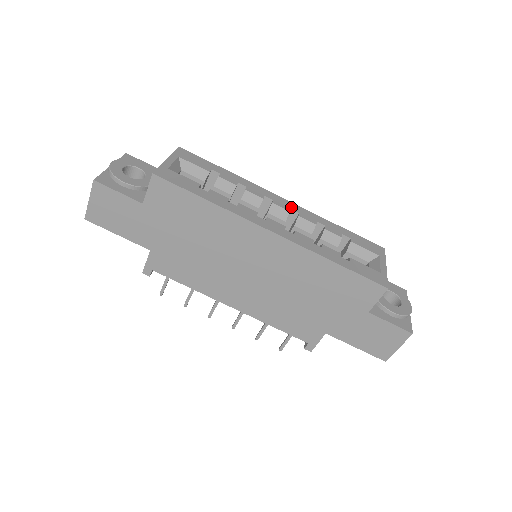
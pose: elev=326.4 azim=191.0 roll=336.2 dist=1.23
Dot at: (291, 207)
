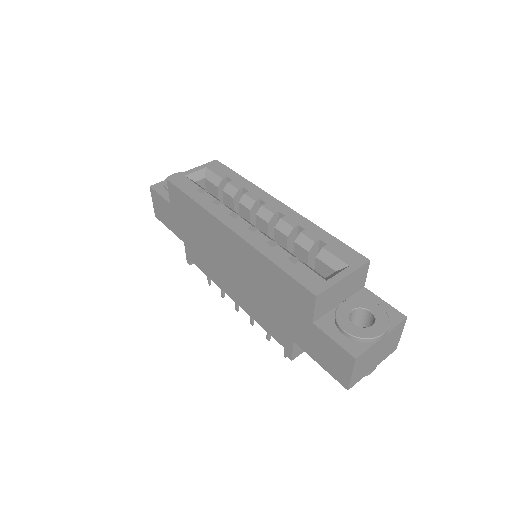
Dot at: (281, 210)
